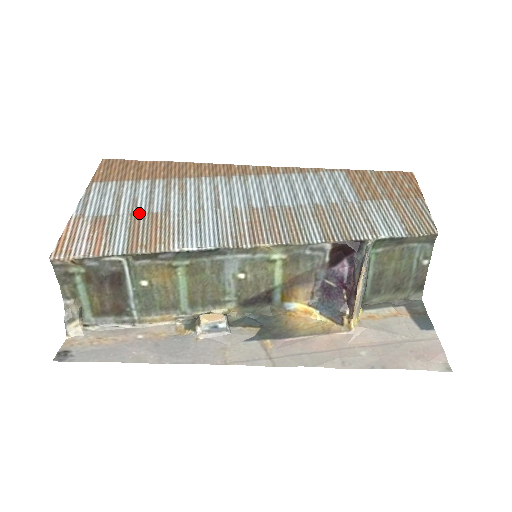
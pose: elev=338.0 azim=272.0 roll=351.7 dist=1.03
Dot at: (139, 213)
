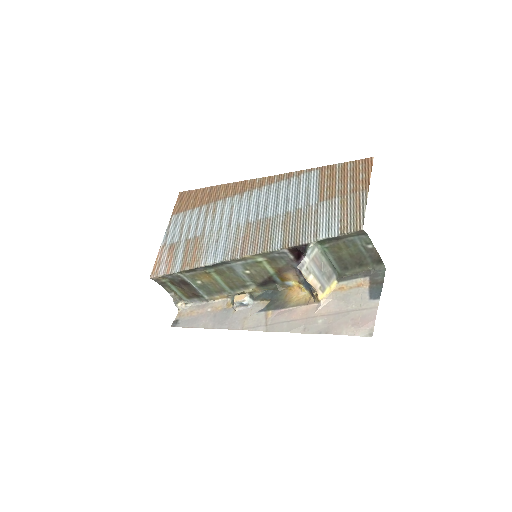
Dot at: (190, 238)
